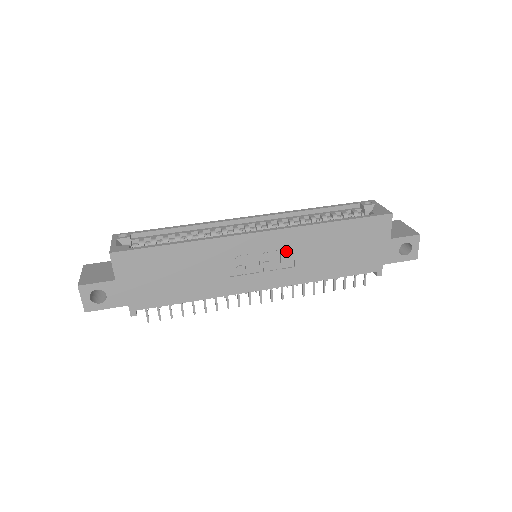
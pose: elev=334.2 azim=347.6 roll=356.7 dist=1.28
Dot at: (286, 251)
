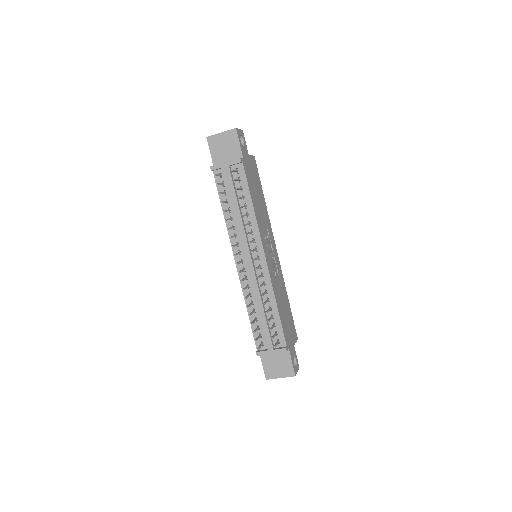
Dot at: (276, 270)
